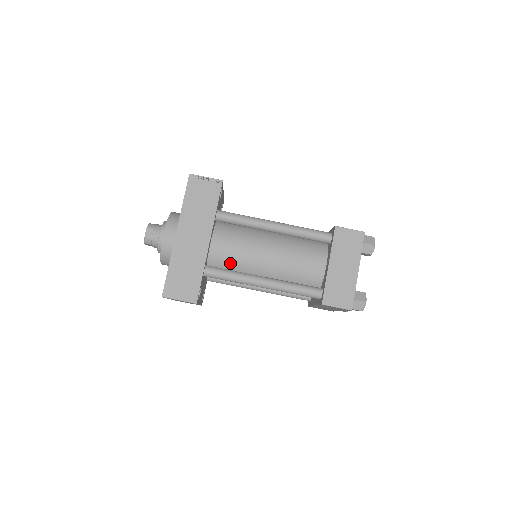
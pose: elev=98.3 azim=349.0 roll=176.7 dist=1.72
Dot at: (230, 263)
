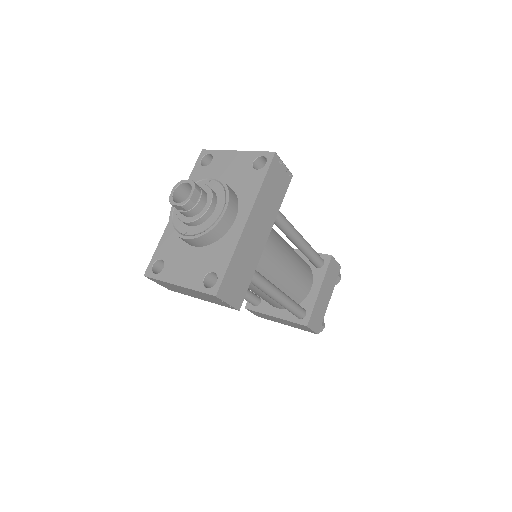
Dot at: (259, 265)
